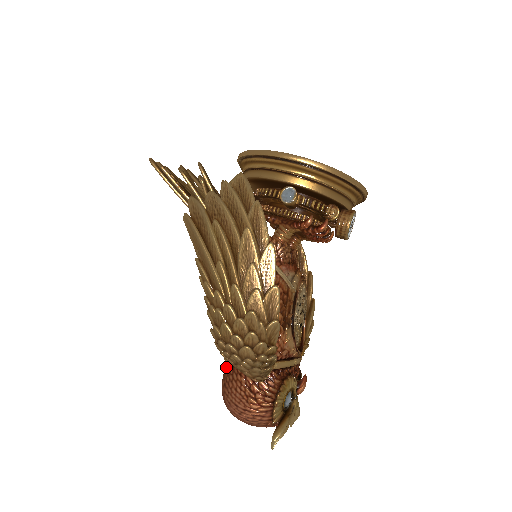
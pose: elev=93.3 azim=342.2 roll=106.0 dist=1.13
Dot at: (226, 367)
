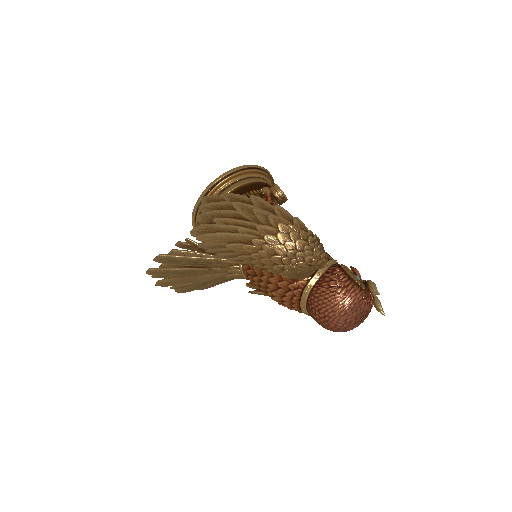
Dot at: (308, 305)
